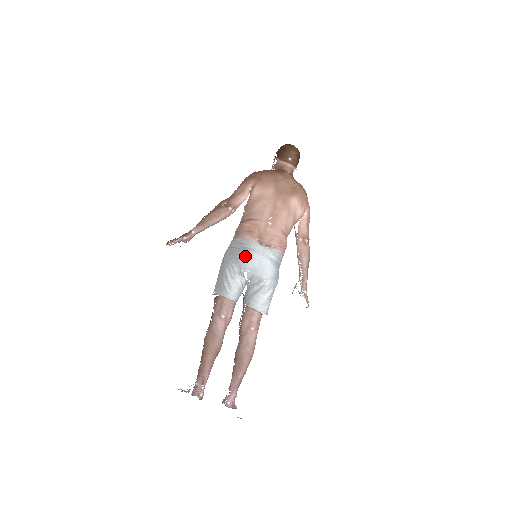
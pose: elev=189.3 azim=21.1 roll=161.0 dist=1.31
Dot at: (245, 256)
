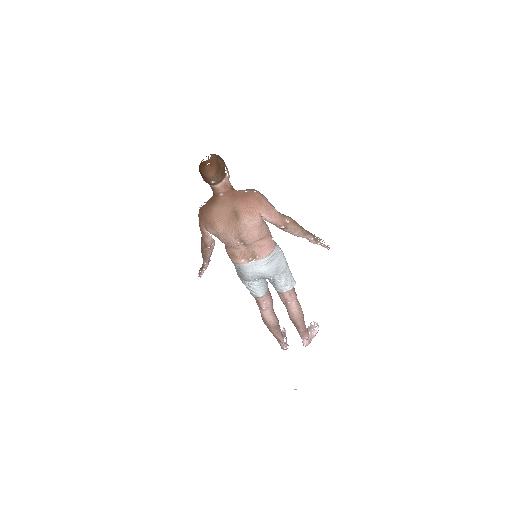
Dot at: (244, 277)
